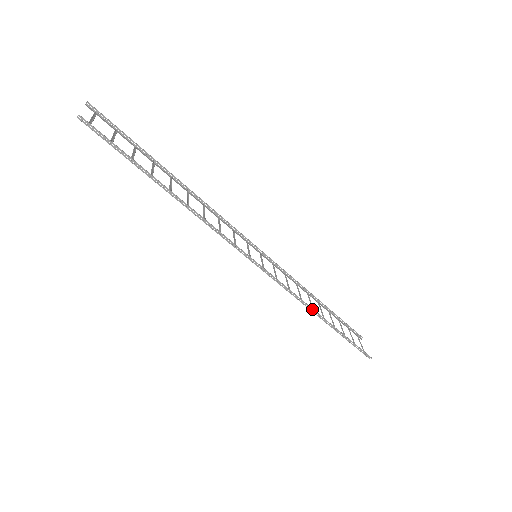
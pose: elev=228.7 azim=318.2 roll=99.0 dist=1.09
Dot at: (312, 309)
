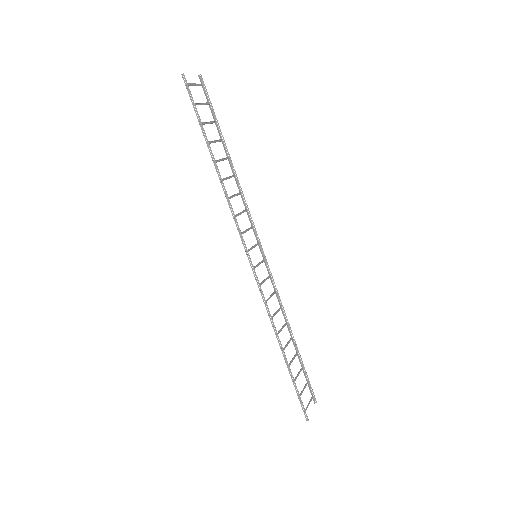
Dot at: (276, 331)
